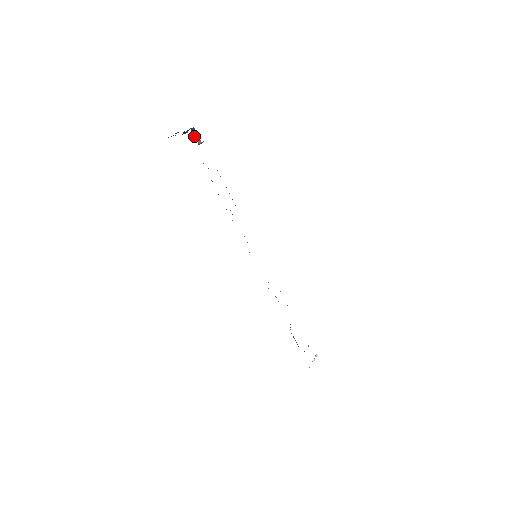
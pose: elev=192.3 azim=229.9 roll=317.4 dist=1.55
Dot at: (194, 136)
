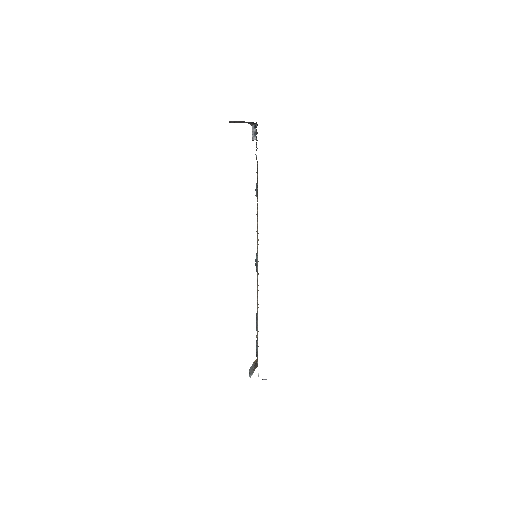
Dot at: occluded
